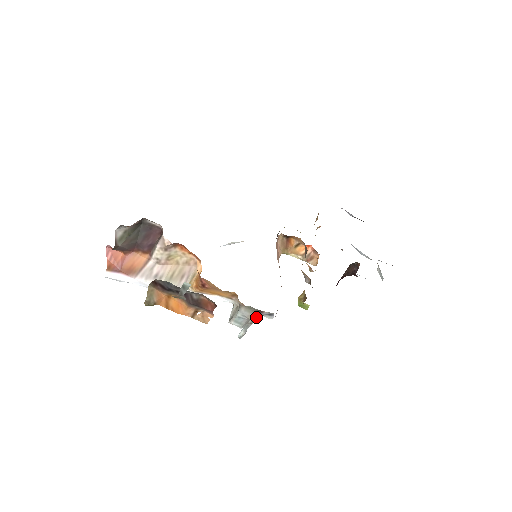
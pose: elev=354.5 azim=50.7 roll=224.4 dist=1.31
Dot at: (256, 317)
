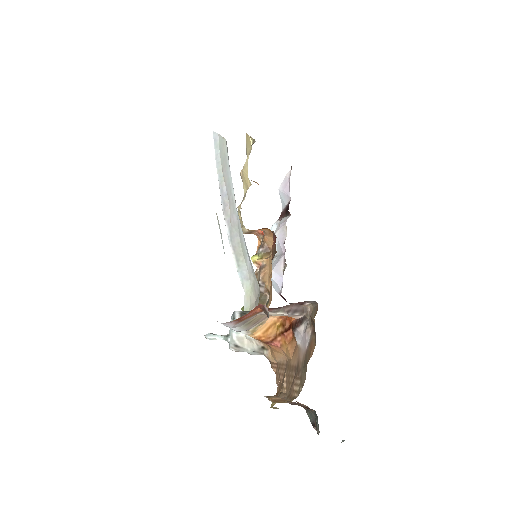
Dot at: occluded
